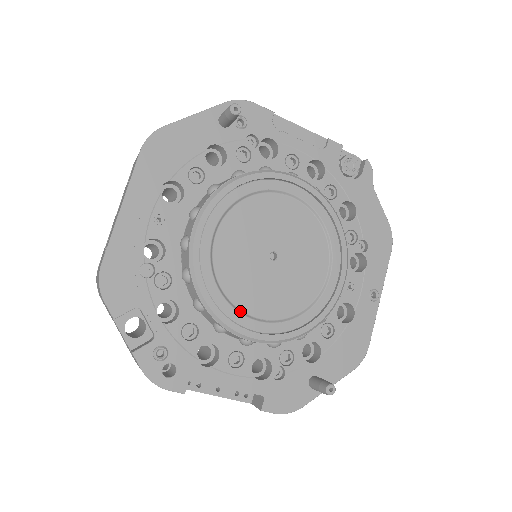
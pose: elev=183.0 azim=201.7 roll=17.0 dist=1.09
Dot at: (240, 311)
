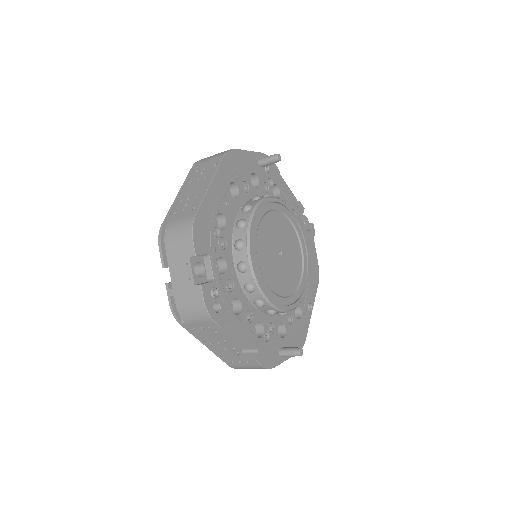
Dot at: (264, 280)
